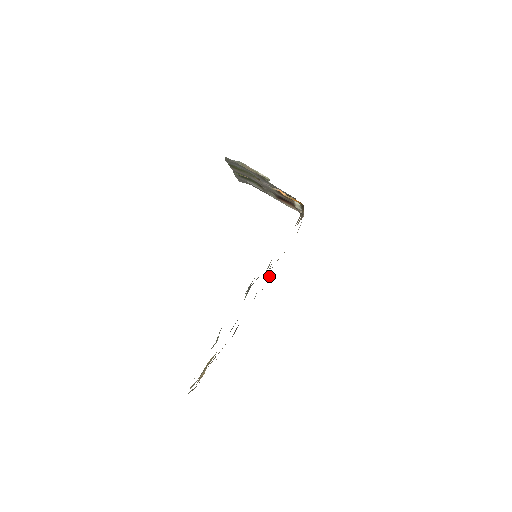
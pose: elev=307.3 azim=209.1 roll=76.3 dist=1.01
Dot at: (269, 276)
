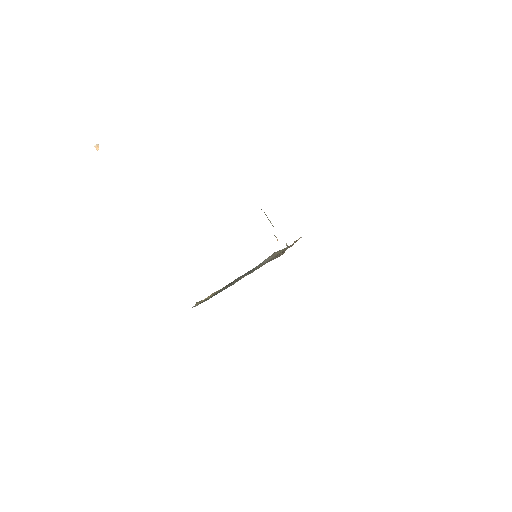
Dot at: occluded
